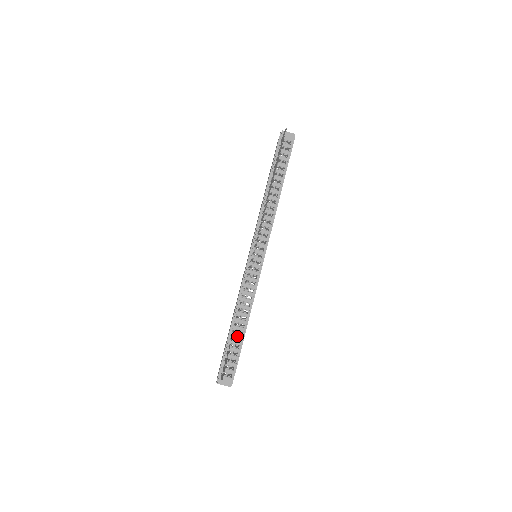
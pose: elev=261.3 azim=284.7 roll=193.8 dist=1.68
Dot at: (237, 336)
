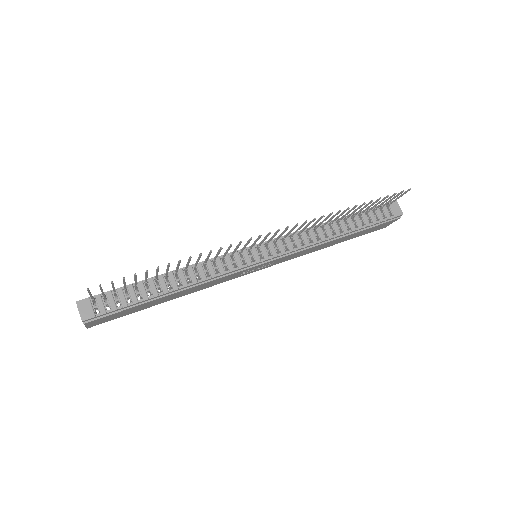
Dot at: (153, 288)
